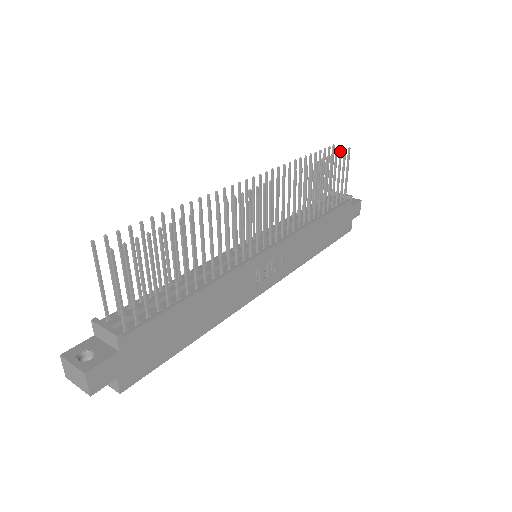
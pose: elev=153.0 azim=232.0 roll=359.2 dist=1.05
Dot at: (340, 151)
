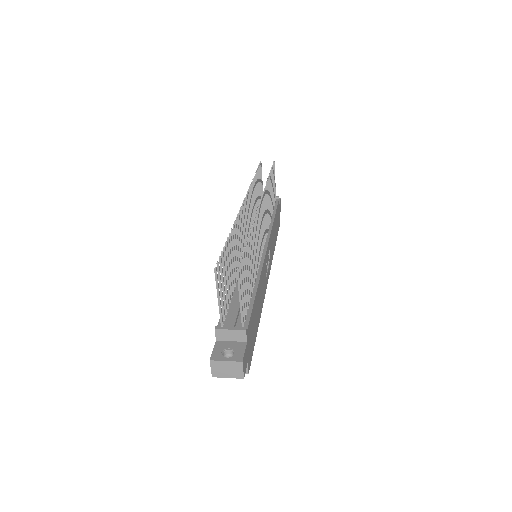
Dot at: (272, 165)
